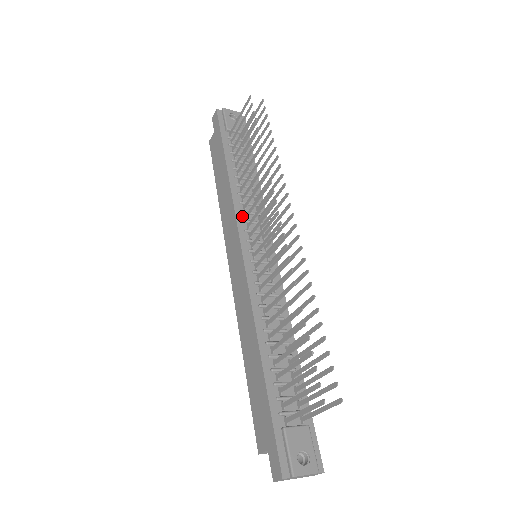
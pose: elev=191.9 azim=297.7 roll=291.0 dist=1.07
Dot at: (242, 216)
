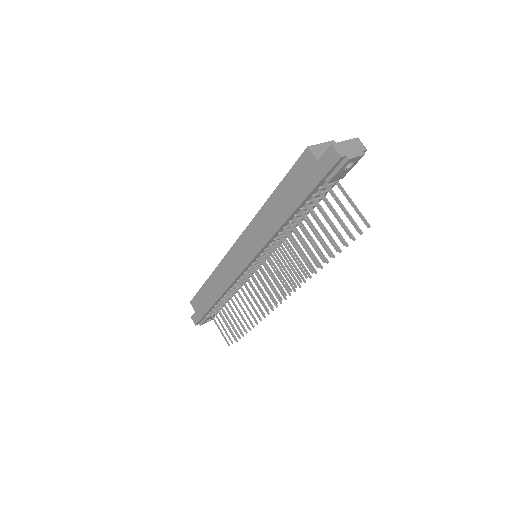
Dot at: (267, 246)
